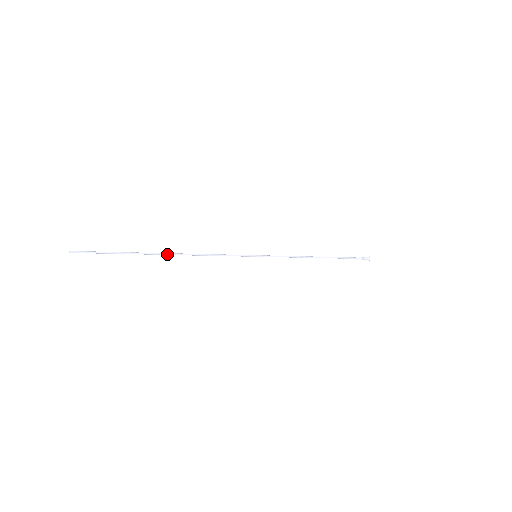
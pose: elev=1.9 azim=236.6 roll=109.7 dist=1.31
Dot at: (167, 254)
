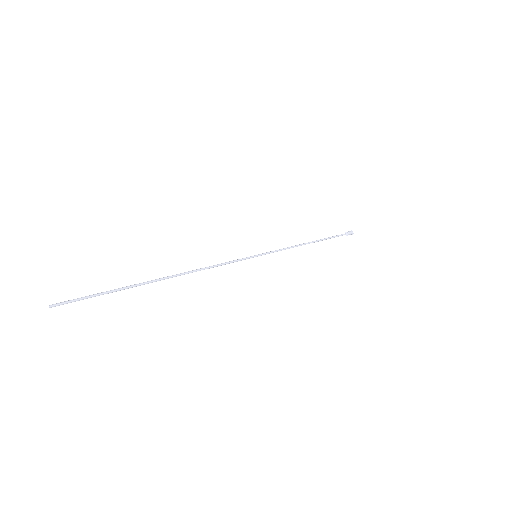
Dot at: (167, 278)
